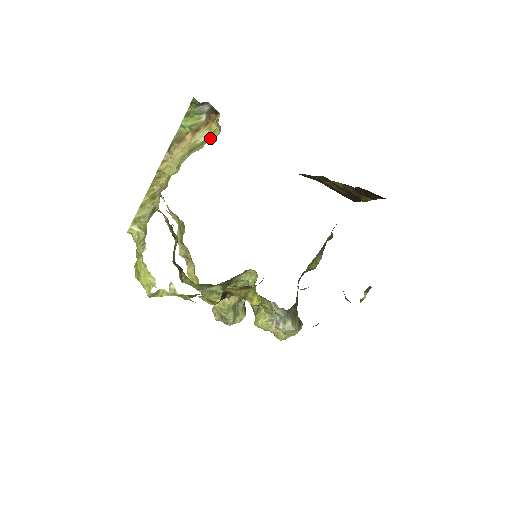
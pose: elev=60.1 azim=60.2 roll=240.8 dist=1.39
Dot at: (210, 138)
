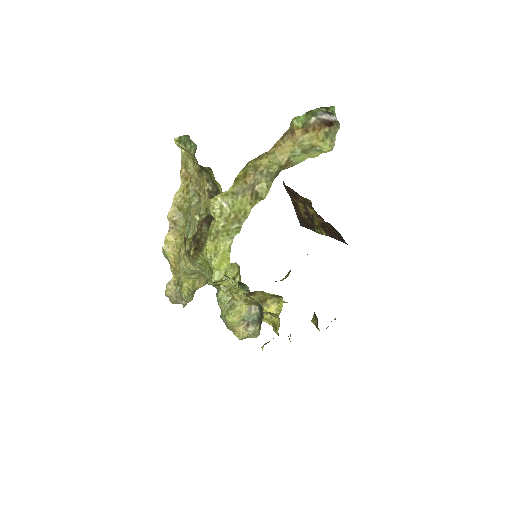
Dot at: (316, 146)
